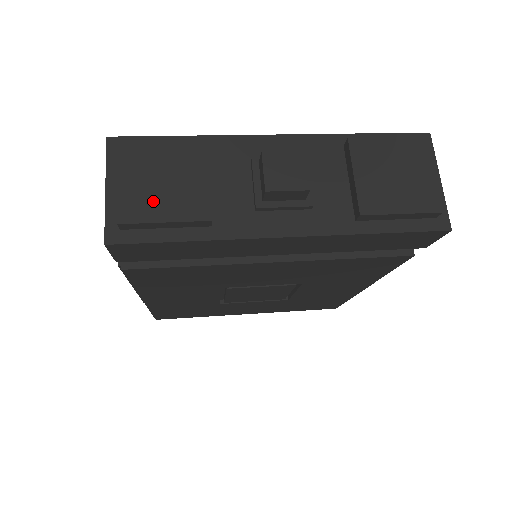
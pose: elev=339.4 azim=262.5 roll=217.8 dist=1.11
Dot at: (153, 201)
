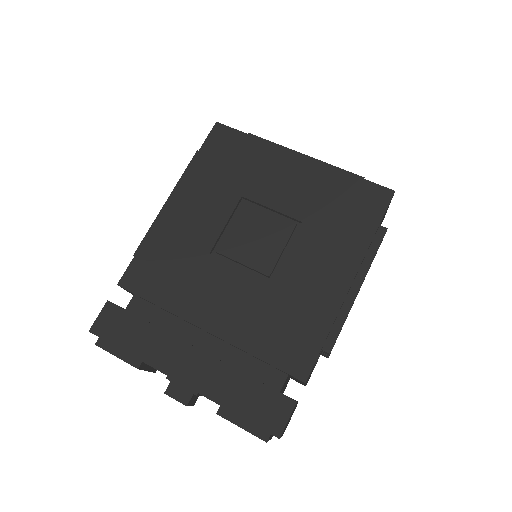
Dot at: occluded
